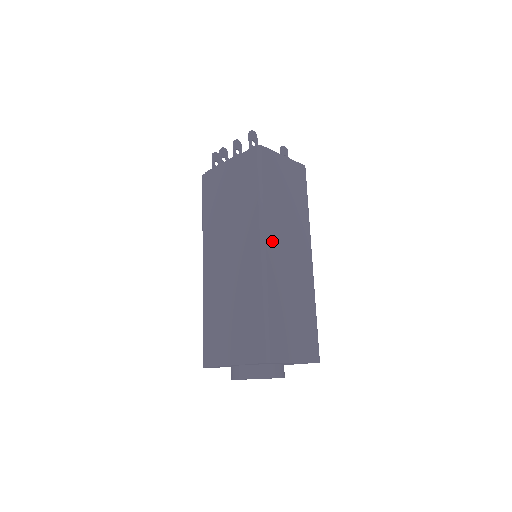
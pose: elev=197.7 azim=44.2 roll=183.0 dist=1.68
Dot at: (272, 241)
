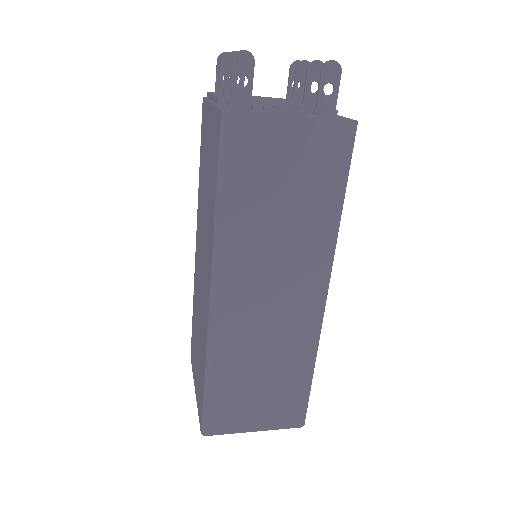
Dot at: (232, 287)
